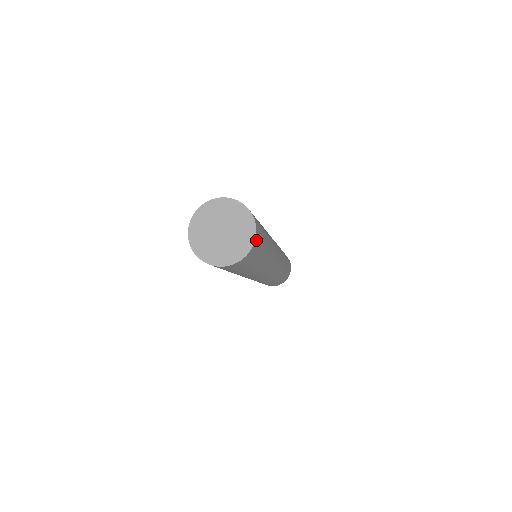
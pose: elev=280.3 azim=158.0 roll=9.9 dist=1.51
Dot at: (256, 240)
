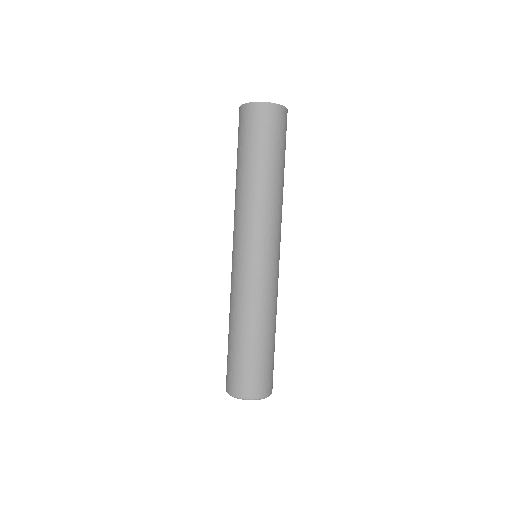
Dot at: occluded
